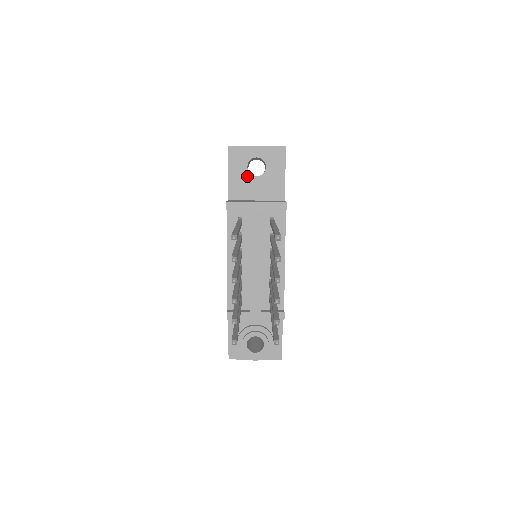
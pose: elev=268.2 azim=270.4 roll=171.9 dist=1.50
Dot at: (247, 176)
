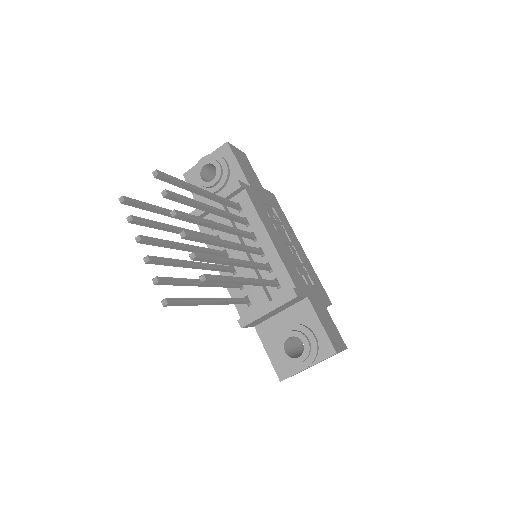
Dot at: (204, 186)
